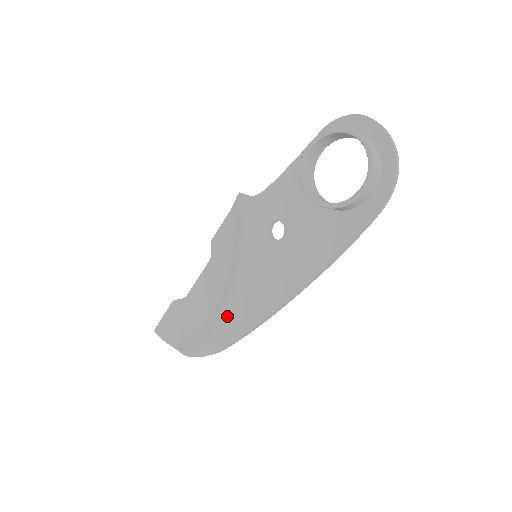
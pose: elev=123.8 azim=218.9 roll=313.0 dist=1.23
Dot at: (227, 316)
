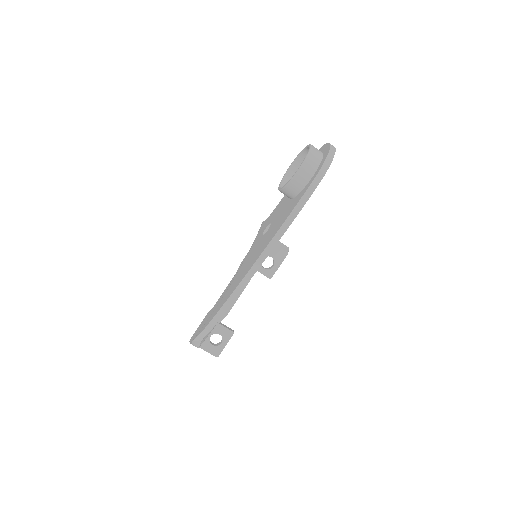
Dot at: (223, 297)
